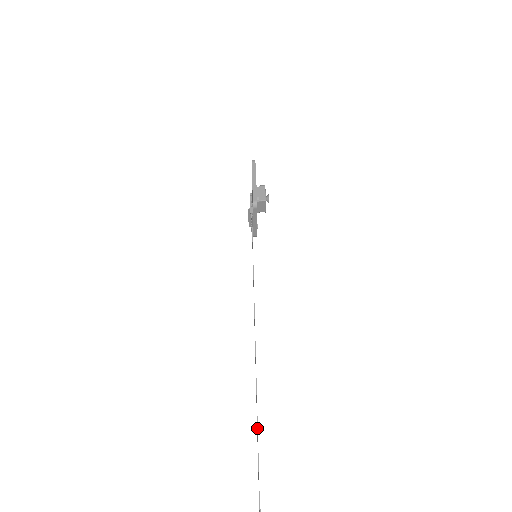
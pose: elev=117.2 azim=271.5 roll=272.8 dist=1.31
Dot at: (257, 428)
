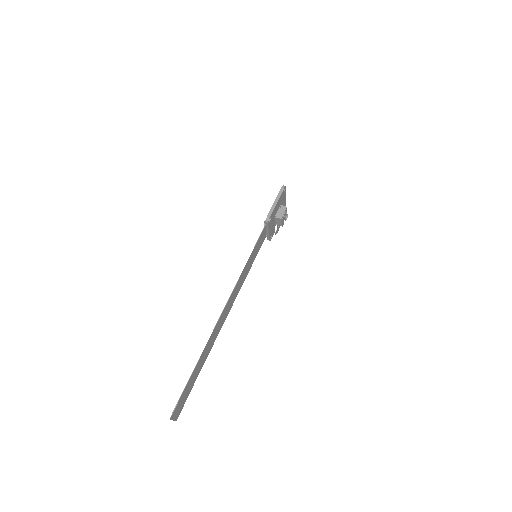
Dot at: (195, 366)
